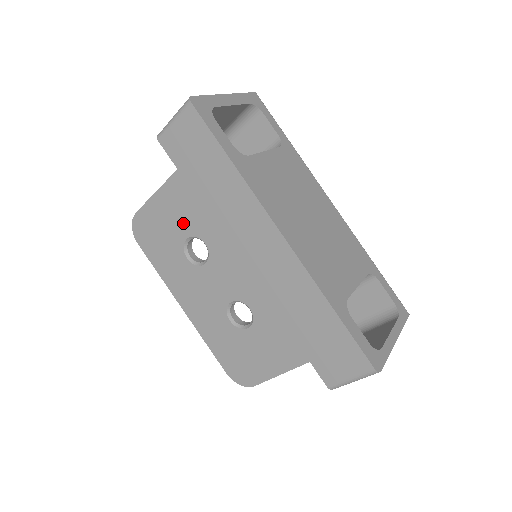
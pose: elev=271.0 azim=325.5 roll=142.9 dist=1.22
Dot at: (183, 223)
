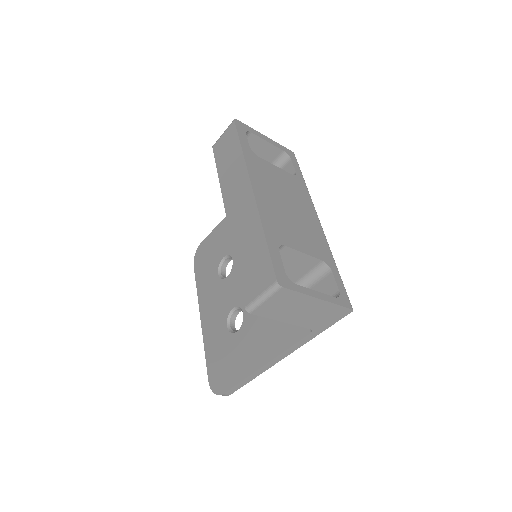
Dot at: (225, 245)
